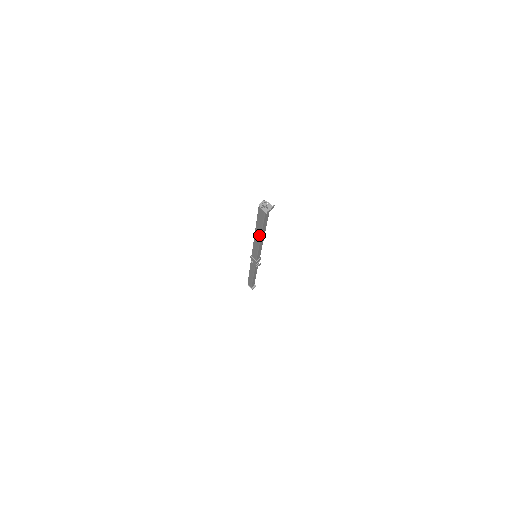
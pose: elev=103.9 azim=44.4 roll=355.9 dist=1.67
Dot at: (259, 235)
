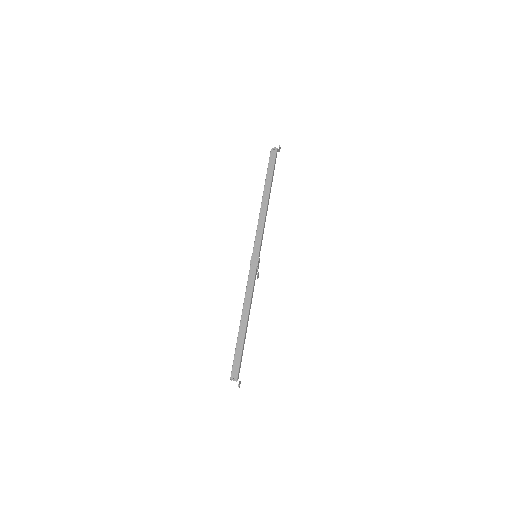
Dot at: (268, 193)
